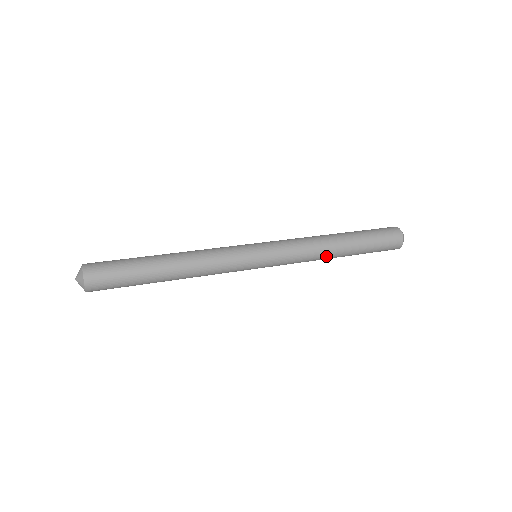
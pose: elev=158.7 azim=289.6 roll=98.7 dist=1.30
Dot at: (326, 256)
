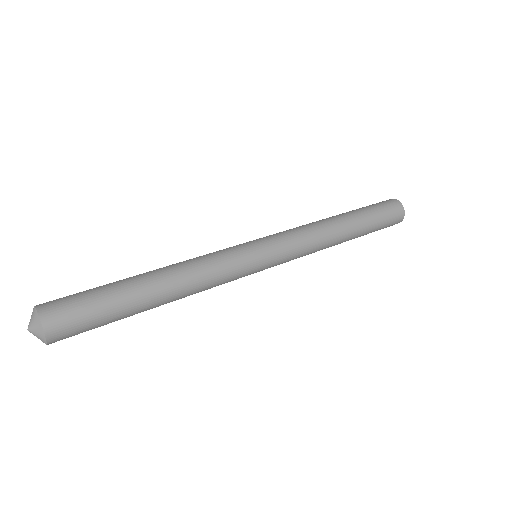
Dot at: occluded
